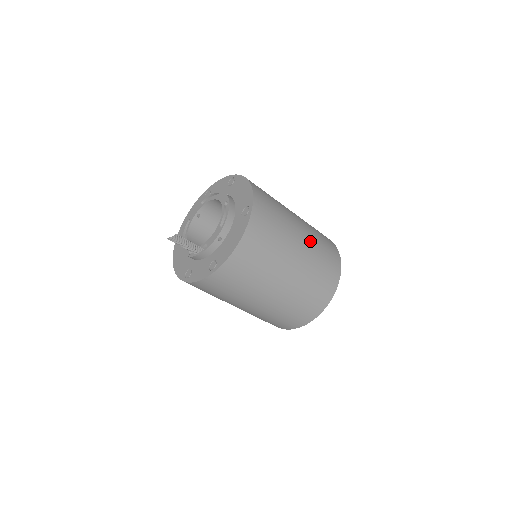
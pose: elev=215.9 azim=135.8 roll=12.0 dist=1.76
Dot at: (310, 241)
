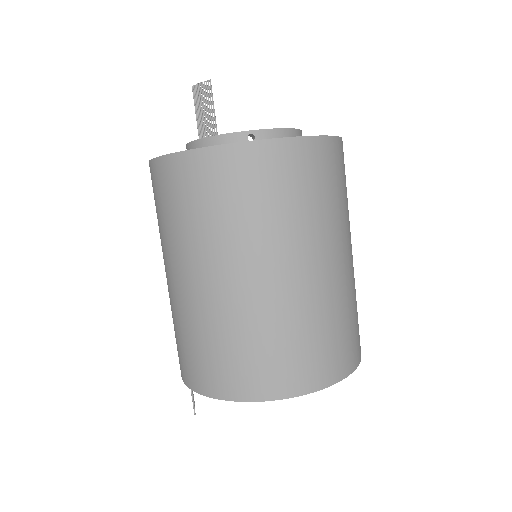
Dot at: (348, 282)
